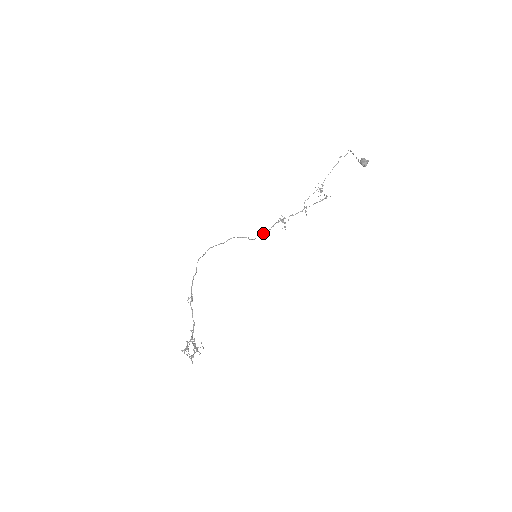
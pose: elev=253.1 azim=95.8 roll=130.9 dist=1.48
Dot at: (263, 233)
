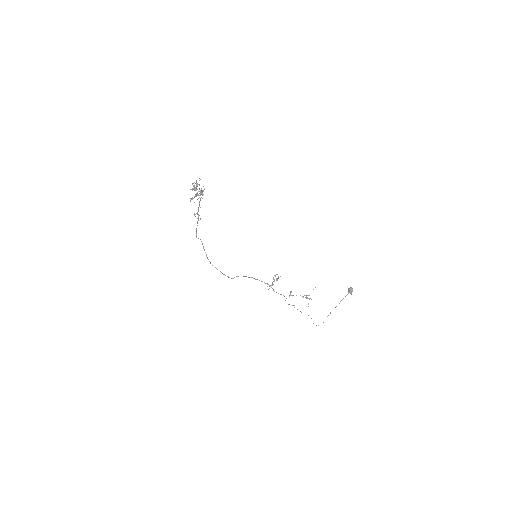
Dot at: occluded
